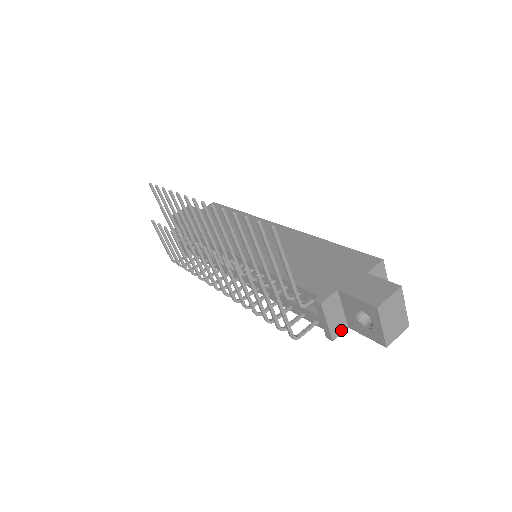
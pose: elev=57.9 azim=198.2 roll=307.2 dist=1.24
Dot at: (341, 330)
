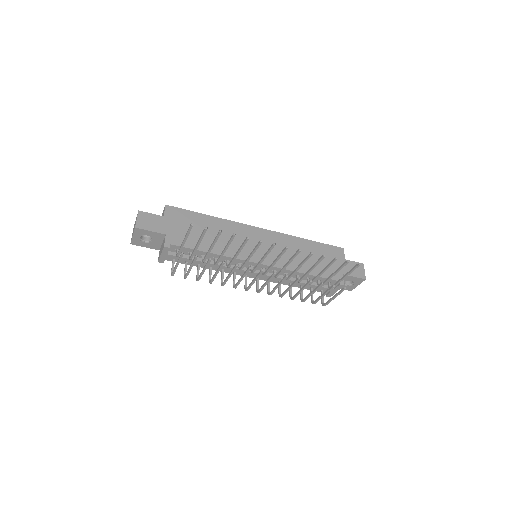
Dot at: occluded
